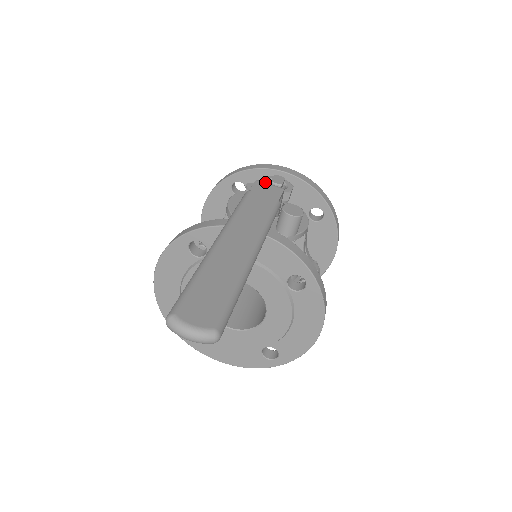
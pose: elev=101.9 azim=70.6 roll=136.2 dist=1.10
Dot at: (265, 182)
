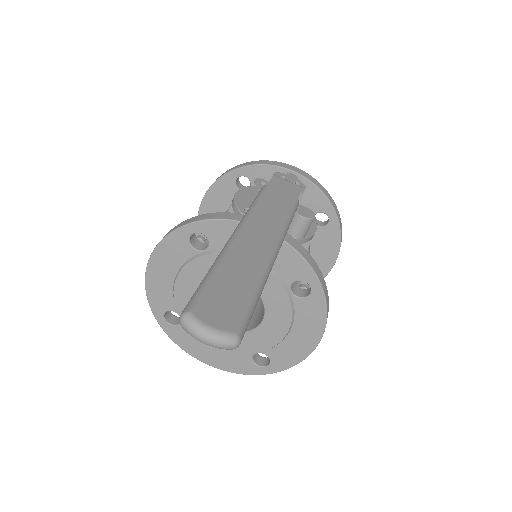
Dot at: occluded
